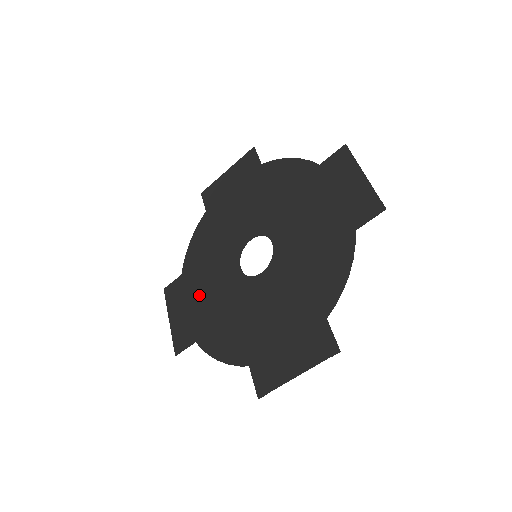
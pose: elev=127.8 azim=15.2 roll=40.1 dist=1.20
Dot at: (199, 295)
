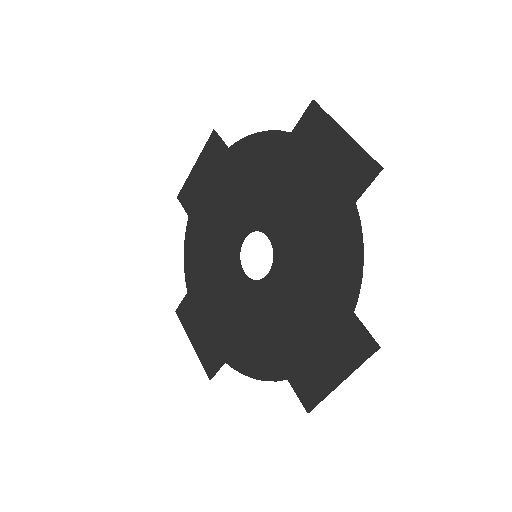
Dot at: (212, 311)
